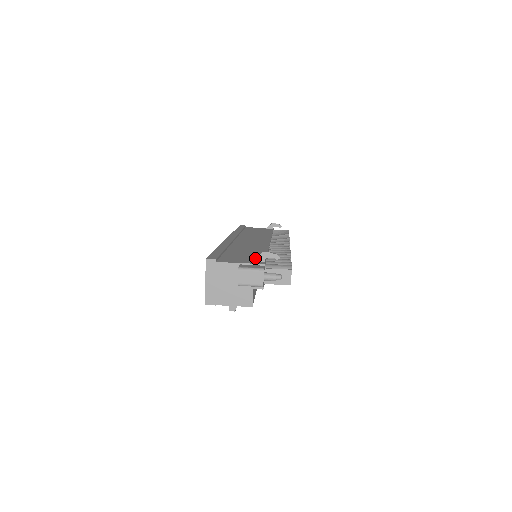
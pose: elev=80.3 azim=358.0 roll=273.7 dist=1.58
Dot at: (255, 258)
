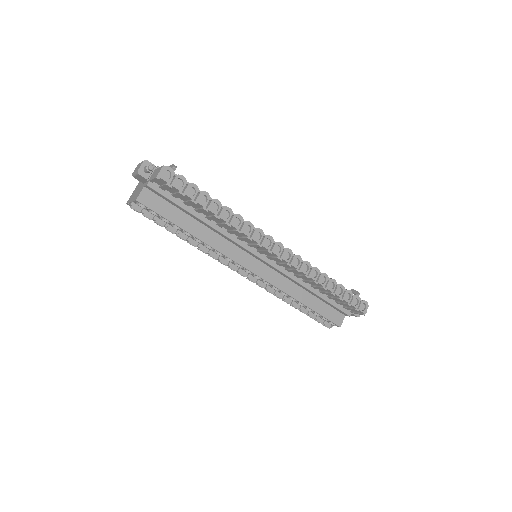
Dot at: occluded
